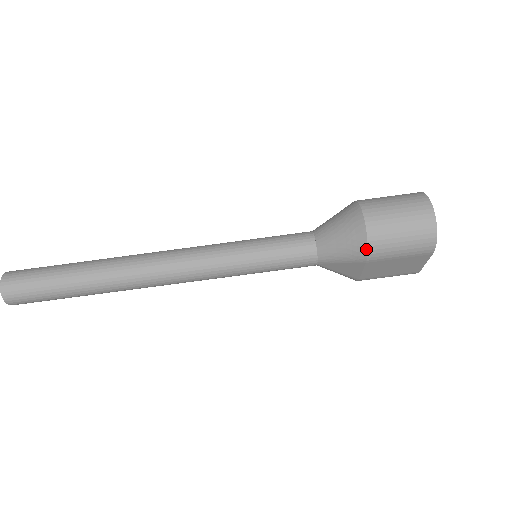
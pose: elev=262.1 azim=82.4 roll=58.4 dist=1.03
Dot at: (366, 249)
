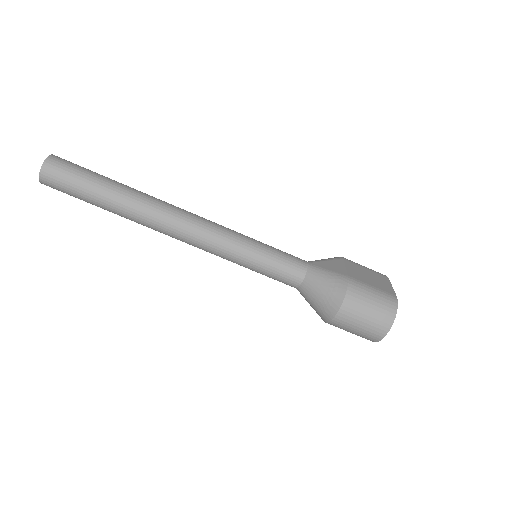
Dot at: (325, 322)
